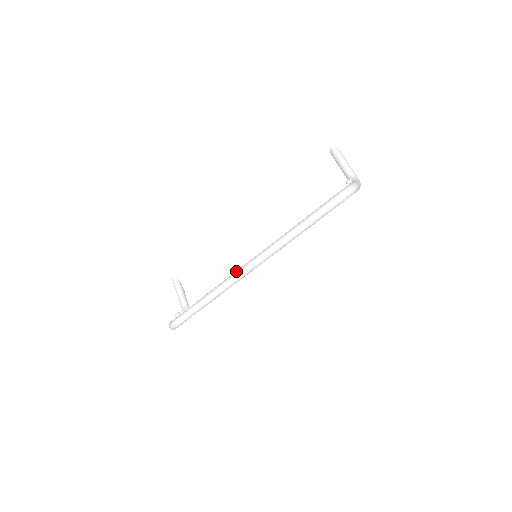
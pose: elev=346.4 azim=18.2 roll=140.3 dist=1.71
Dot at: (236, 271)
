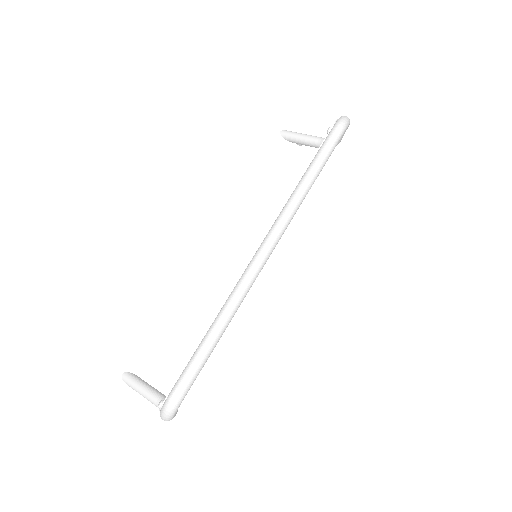
Dot at: (250, 261)
